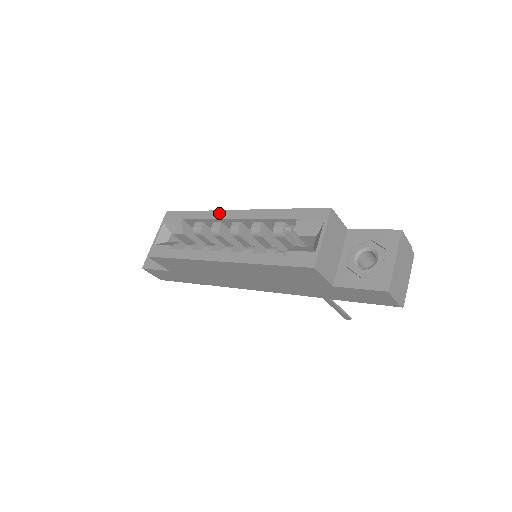
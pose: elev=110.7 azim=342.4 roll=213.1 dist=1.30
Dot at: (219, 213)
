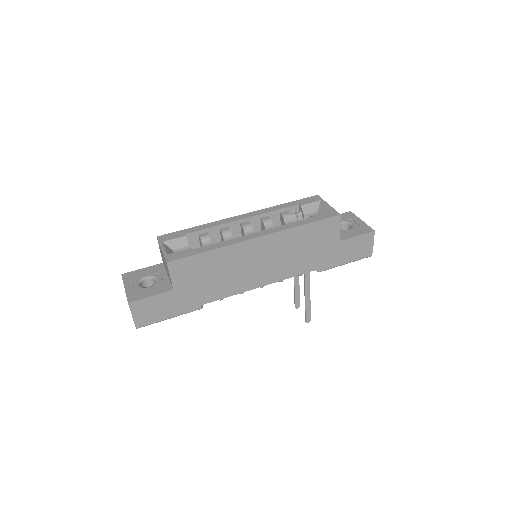
Dot at: (224, 220)
